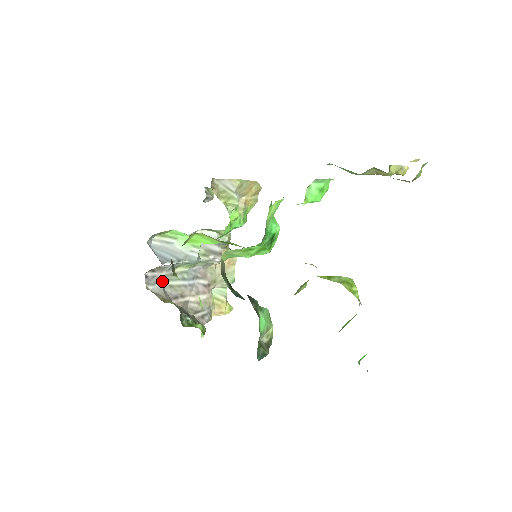
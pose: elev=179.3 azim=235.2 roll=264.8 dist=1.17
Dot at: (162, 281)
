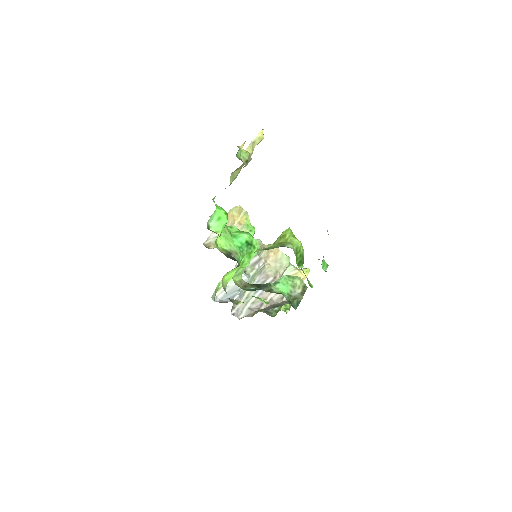
Dot at: (245, 306)
